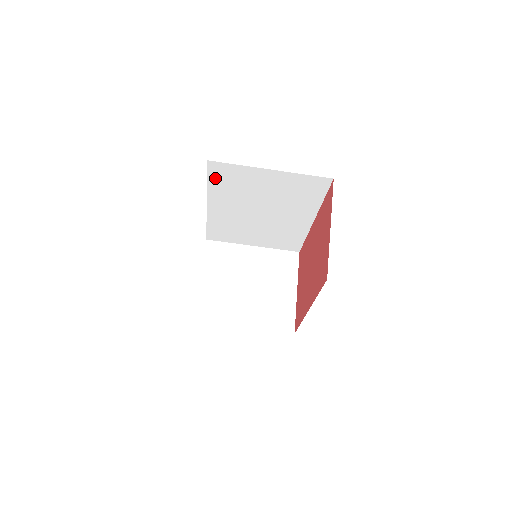
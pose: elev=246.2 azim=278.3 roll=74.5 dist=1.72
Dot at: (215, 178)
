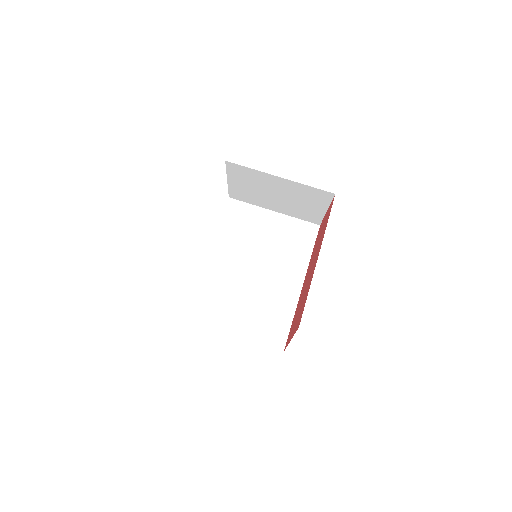
Dot at: (228, 217)
